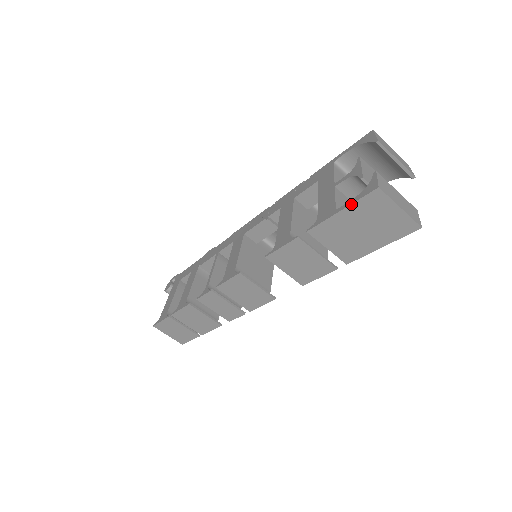
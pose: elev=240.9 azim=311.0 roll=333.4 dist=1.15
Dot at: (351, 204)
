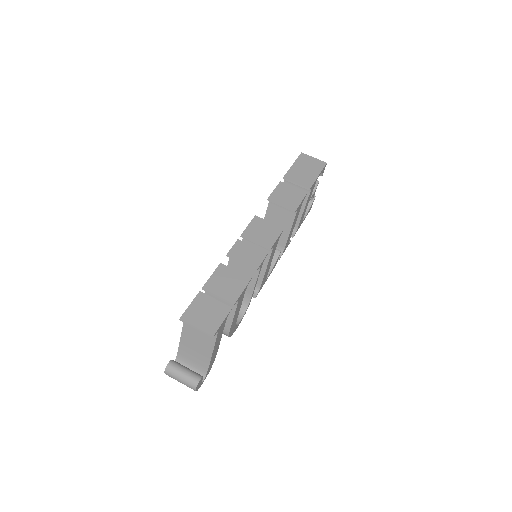
Dot at: (295, 161)
